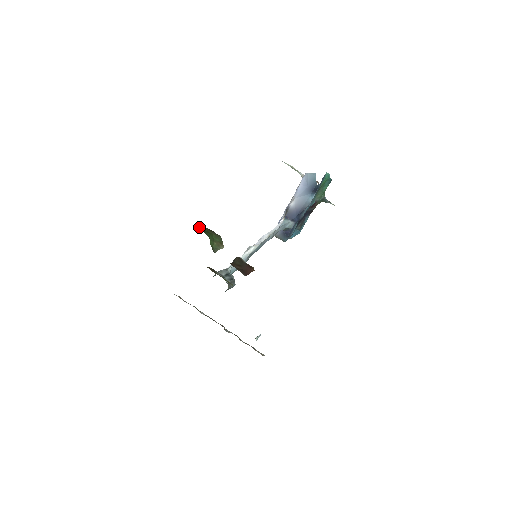
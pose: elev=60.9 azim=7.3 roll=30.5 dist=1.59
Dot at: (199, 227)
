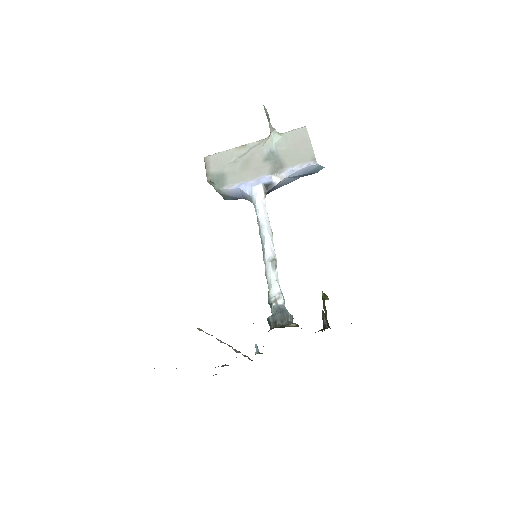
Dot at: (325, 297)
